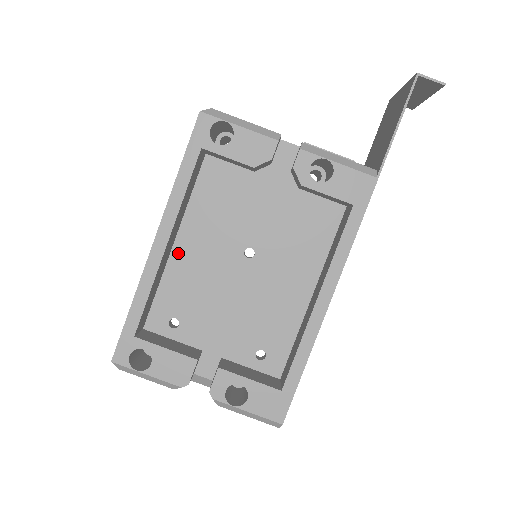
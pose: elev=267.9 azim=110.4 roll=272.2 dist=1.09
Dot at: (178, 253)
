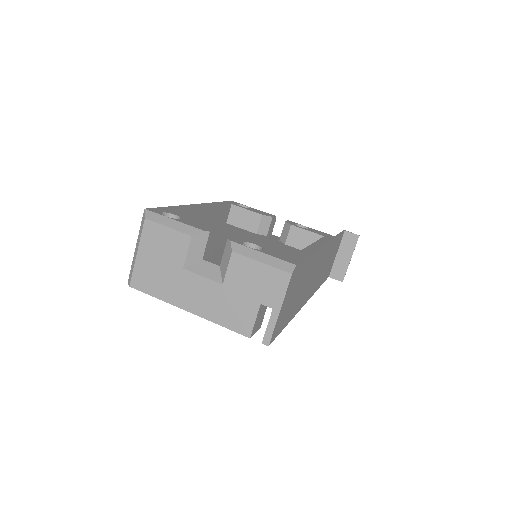
Dot at: occluded
